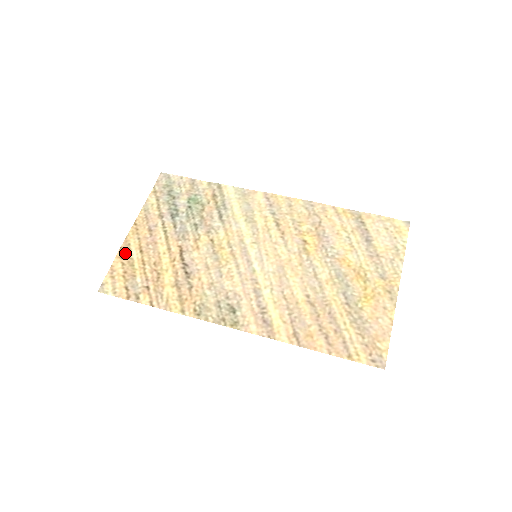
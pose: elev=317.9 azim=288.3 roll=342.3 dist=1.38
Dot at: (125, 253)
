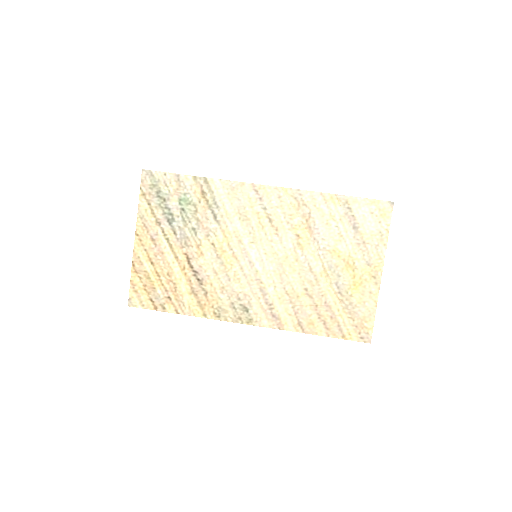
Dot at: (138, 267)
